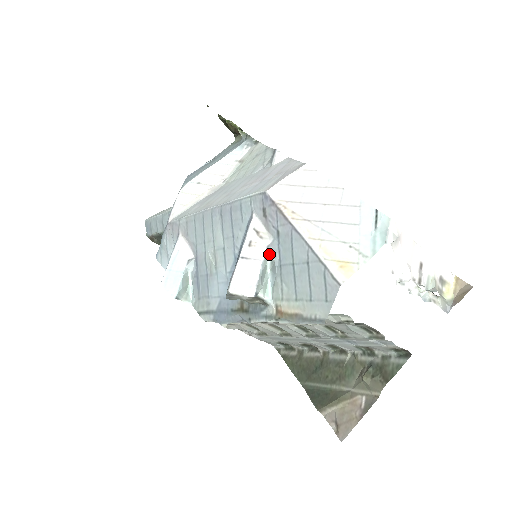
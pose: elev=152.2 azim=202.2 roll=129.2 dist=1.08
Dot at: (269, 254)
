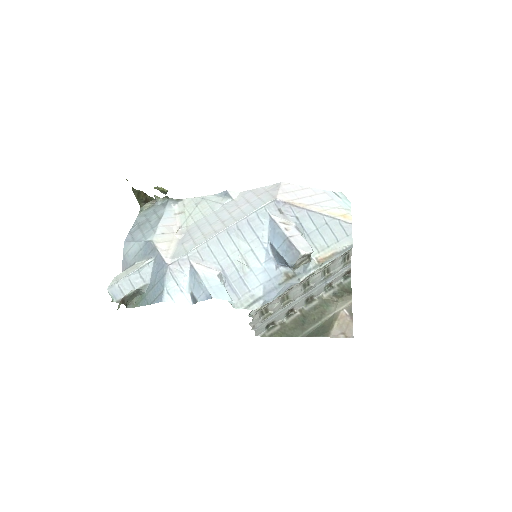
Dot at: (299, 231)
